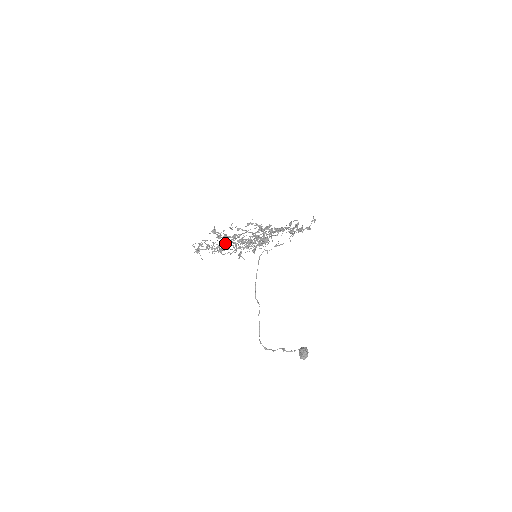
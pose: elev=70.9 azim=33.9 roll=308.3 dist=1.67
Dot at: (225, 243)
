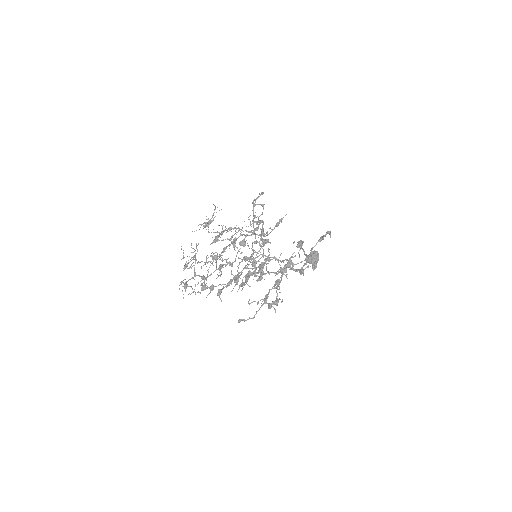
Dot at: occluded
